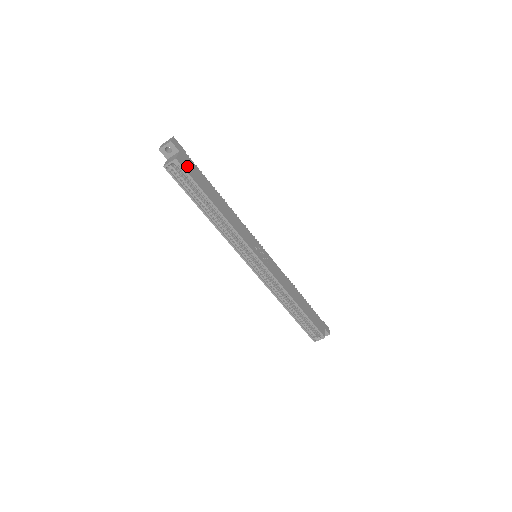
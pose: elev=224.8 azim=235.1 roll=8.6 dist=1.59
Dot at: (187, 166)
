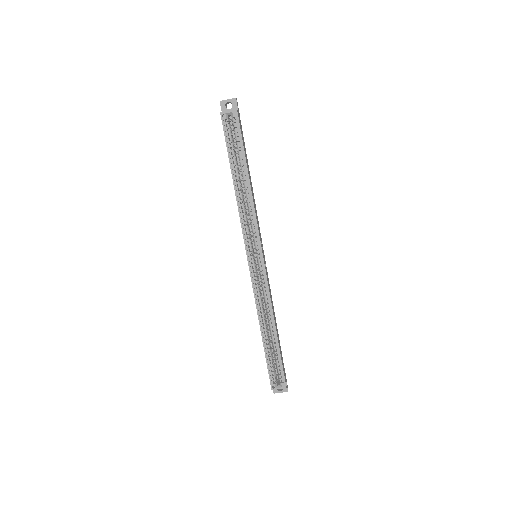
Dot at: (240, 125)
